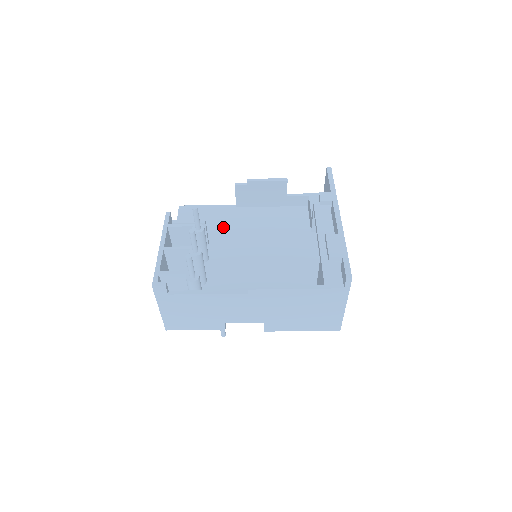
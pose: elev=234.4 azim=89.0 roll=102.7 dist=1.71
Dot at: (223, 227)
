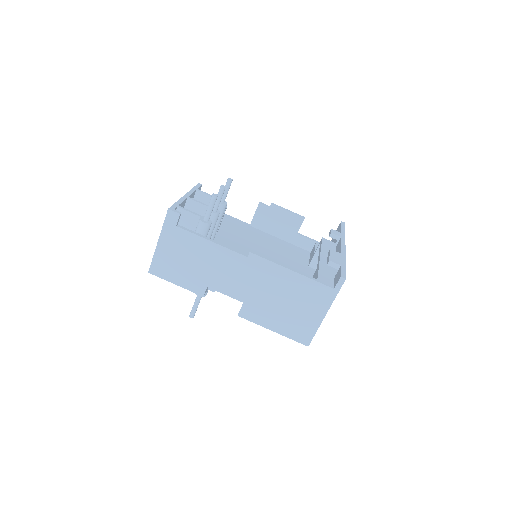
Dot at: (234, 230)
